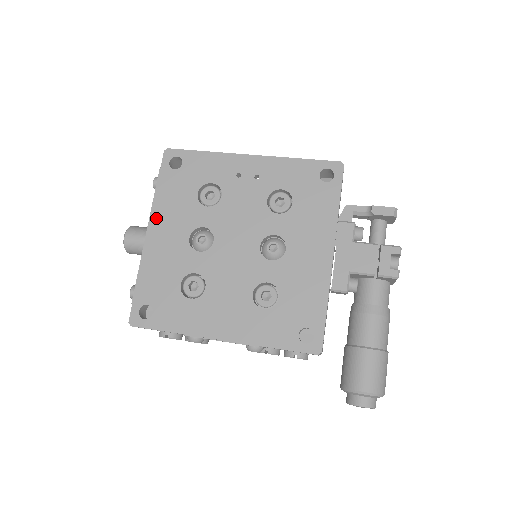
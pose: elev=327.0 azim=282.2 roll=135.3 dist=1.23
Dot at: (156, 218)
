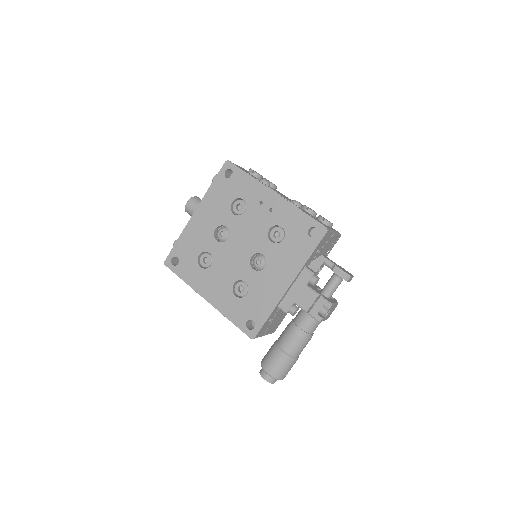
Dot at: (203, 206)
